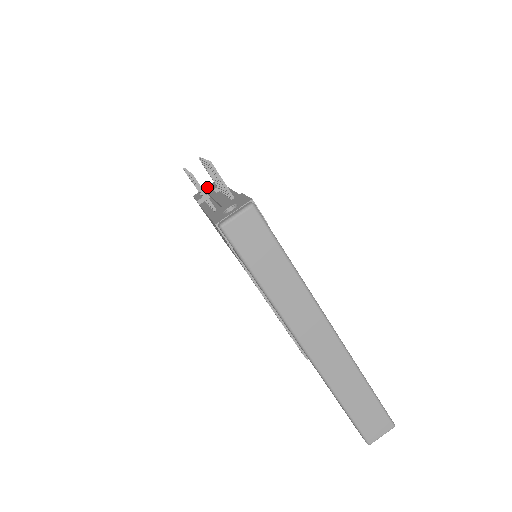
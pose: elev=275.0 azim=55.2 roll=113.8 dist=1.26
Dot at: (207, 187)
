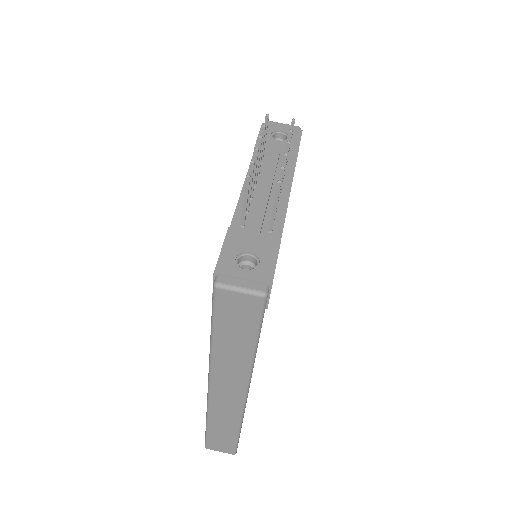
Dot at: (283, 129)
